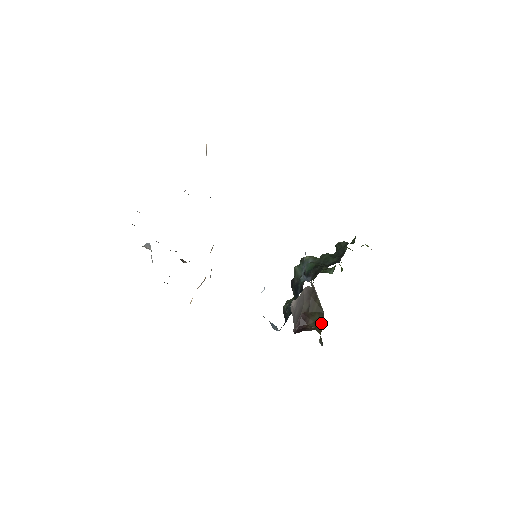
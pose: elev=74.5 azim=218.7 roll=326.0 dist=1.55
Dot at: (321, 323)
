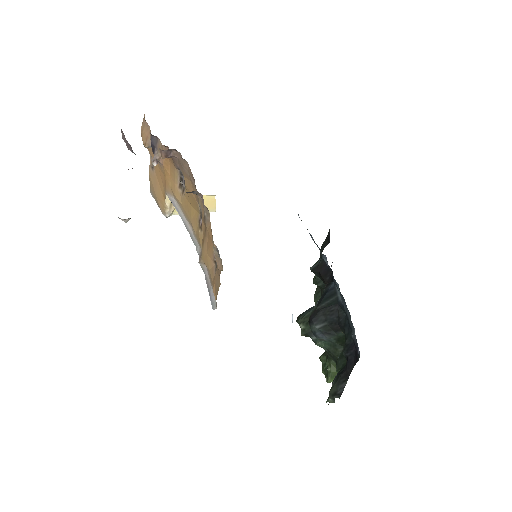
Dot at: occluded
